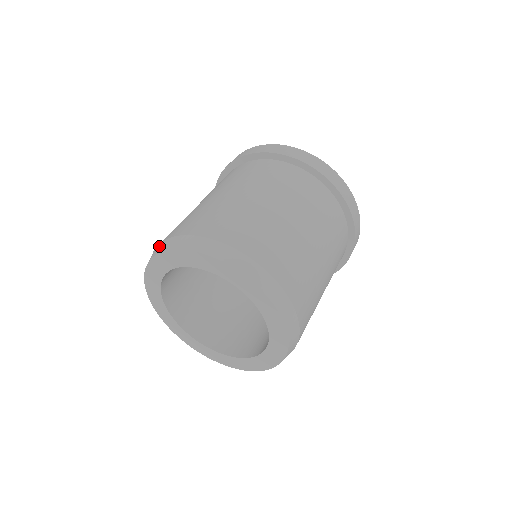
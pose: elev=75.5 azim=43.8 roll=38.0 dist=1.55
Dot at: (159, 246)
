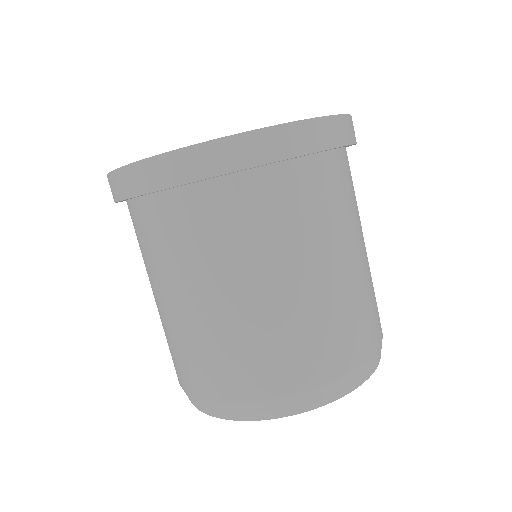
Dot at: occluded
